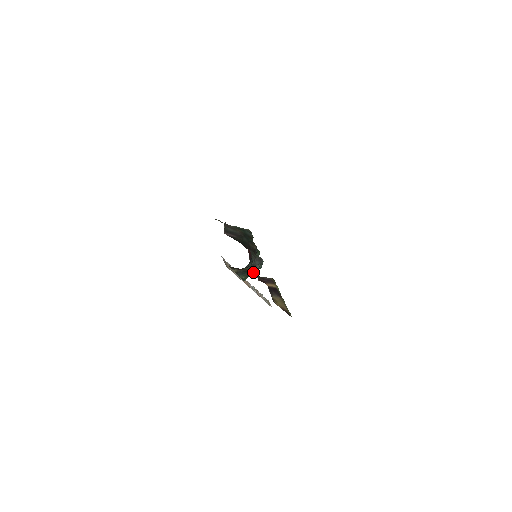
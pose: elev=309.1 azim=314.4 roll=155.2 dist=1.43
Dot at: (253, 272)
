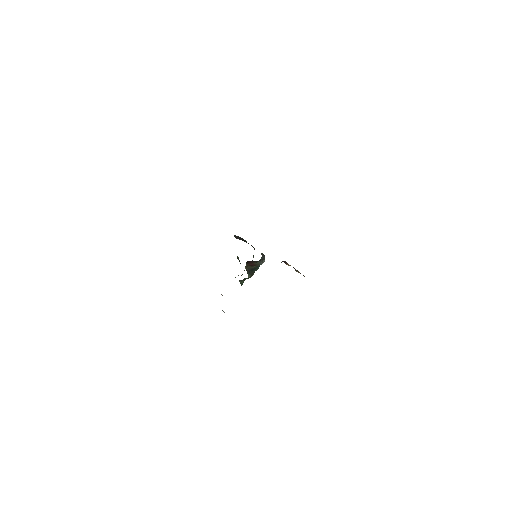
Dot at: occluded
